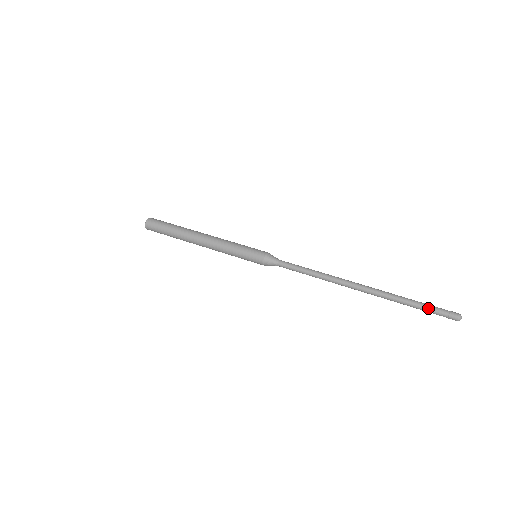
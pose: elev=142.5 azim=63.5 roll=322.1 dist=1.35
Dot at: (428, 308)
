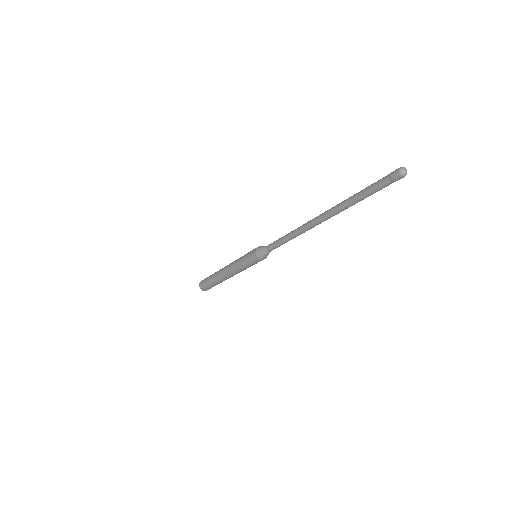
Dot at: (372, 184)
